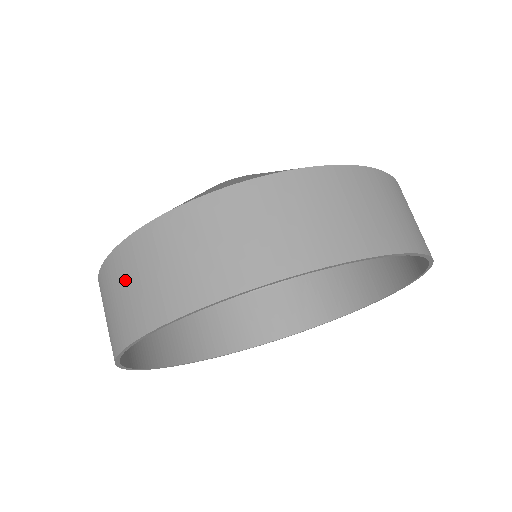
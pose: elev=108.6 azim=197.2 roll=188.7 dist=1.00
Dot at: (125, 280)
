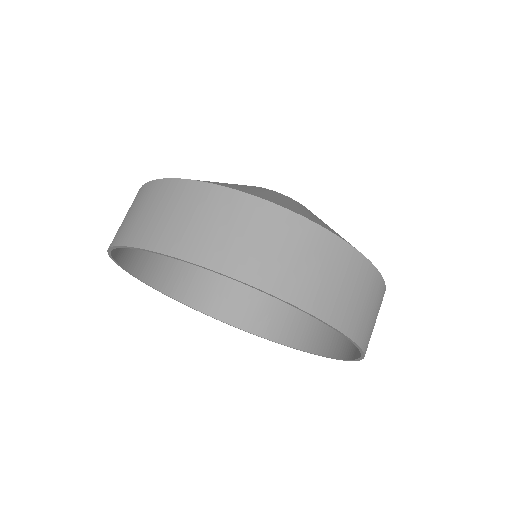
Dot at: (134, 206)
